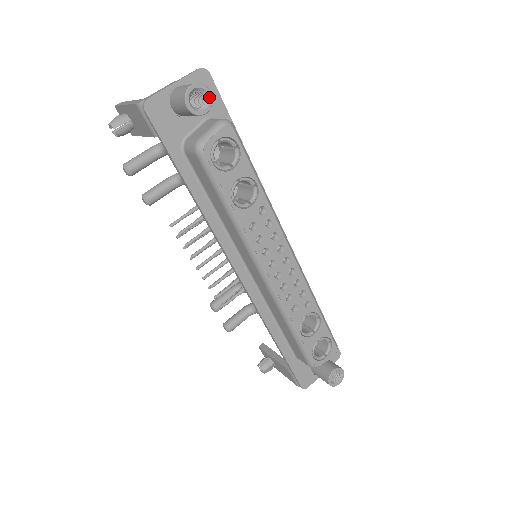
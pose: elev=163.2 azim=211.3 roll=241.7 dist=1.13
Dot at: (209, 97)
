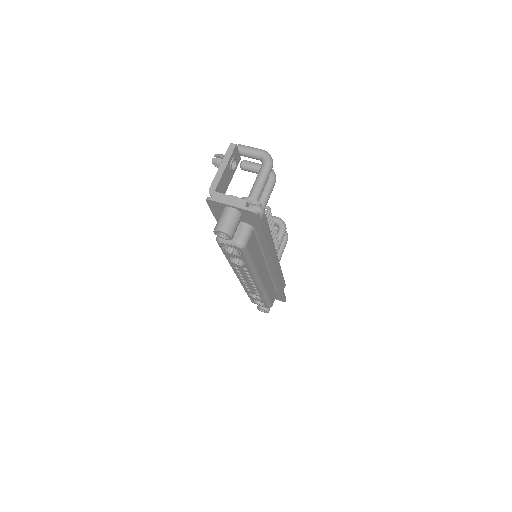
Dot at: (230, 238)
